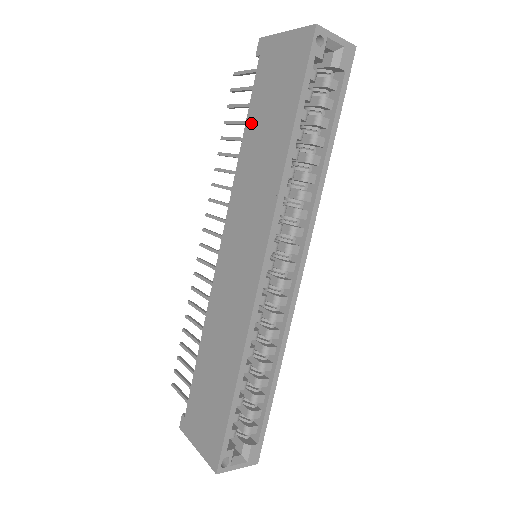
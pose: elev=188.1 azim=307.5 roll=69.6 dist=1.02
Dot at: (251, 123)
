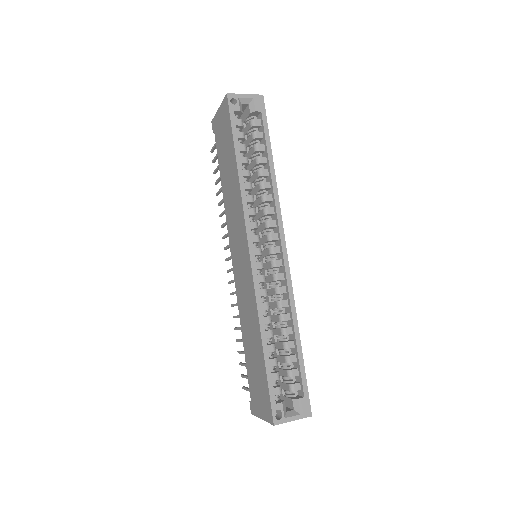
Dot at: (222, 171)
